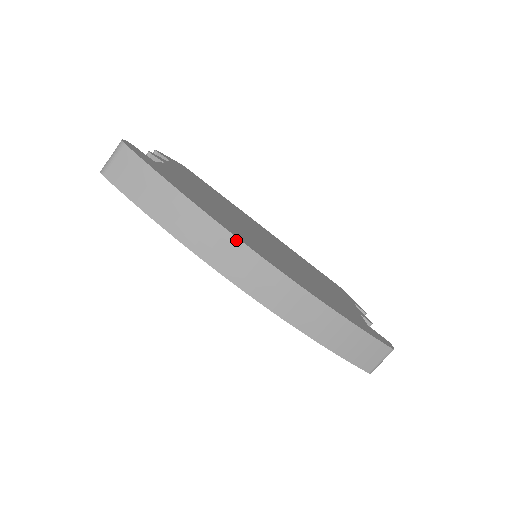
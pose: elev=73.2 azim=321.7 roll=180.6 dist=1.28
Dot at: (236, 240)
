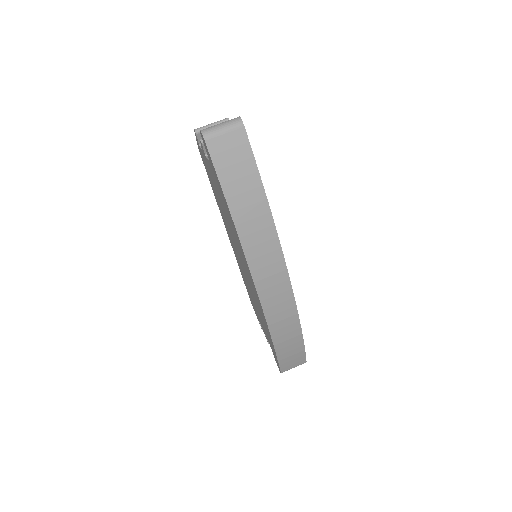
Dot at: (282, 259)
